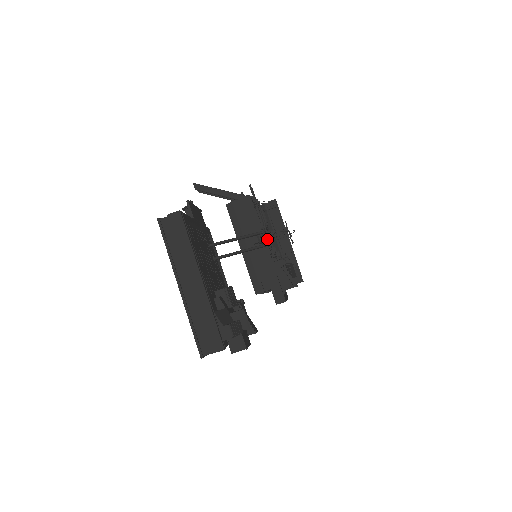
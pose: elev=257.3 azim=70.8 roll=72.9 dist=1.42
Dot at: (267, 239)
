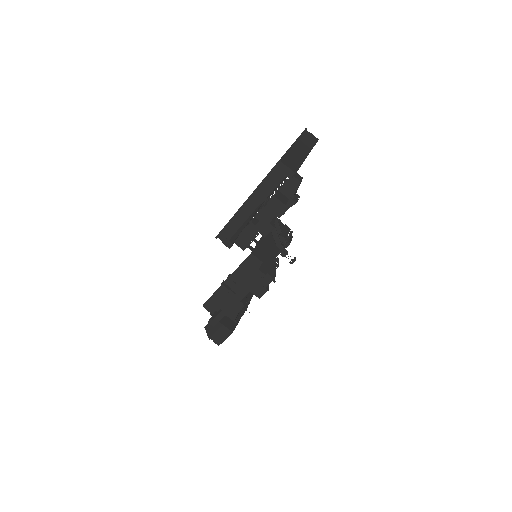
Dot at: occluded
